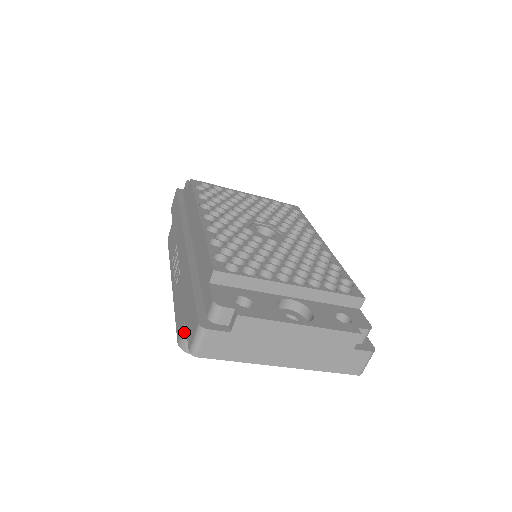
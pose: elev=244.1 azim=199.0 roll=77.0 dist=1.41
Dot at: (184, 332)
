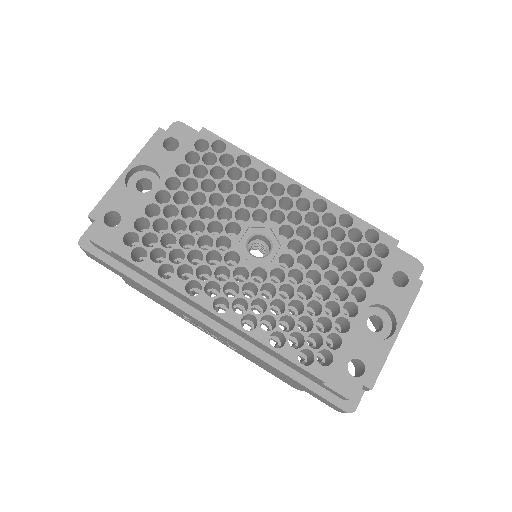
Dot at: occluded
